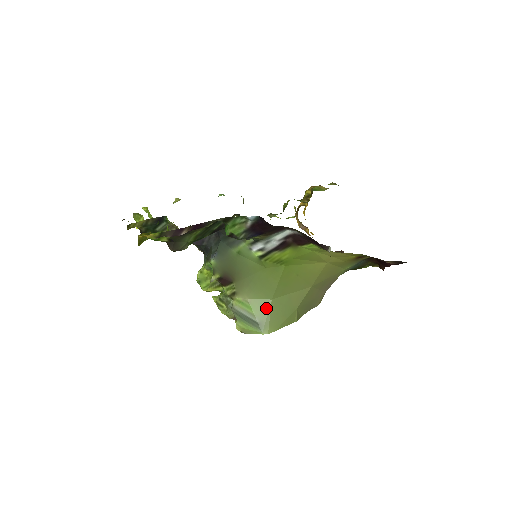
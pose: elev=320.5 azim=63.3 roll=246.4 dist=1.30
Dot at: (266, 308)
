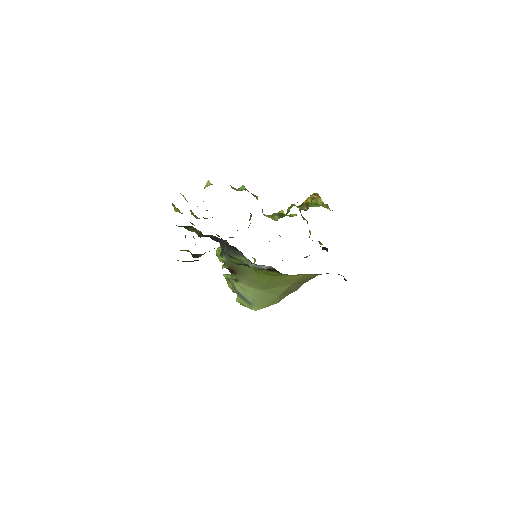
Dot at: (257, 295)
